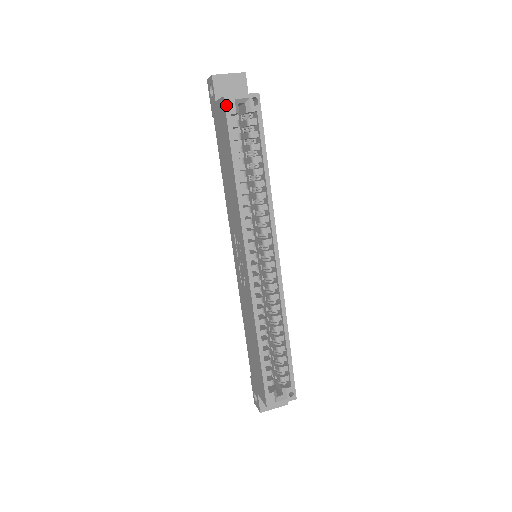
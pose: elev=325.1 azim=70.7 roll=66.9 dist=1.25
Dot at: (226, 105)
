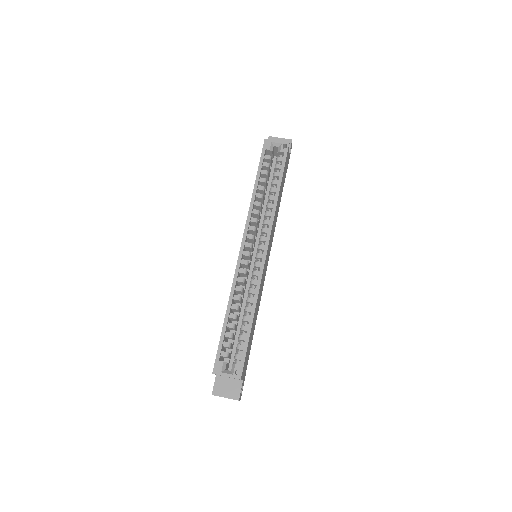
Dot at: (265, 144)
